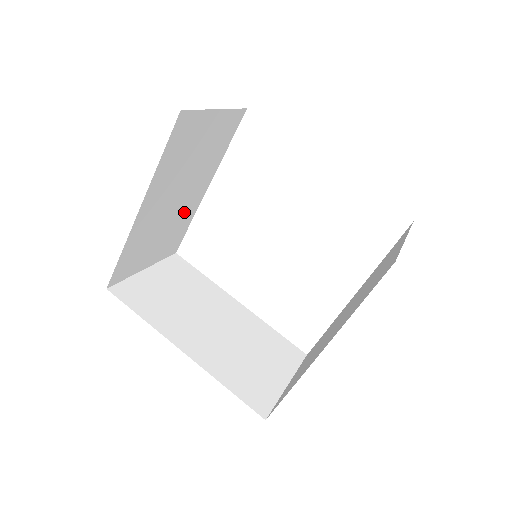
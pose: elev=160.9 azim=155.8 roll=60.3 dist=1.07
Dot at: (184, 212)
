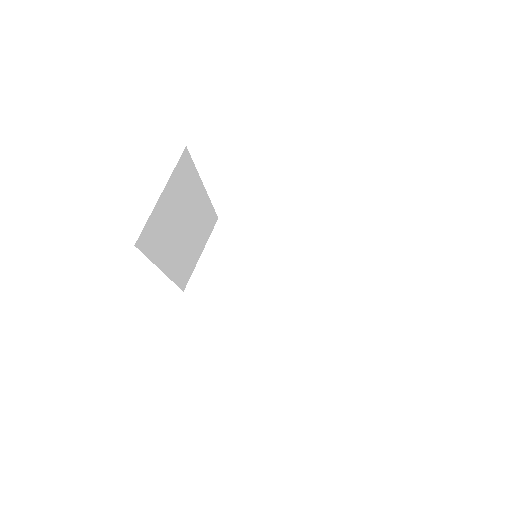
Dot at: occluded
